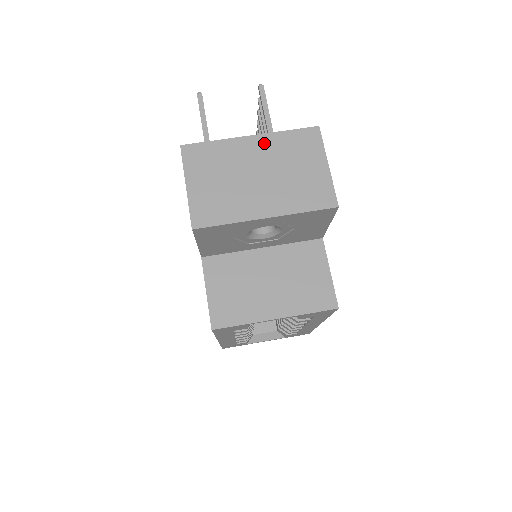
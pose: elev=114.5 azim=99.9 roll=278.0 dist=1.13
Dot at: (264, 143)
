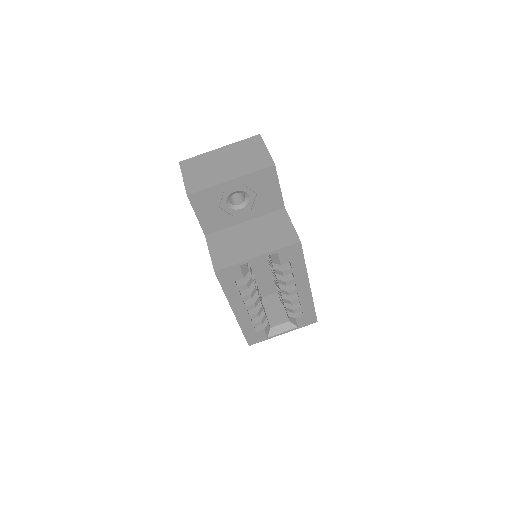
Dot at: (228, 149)
